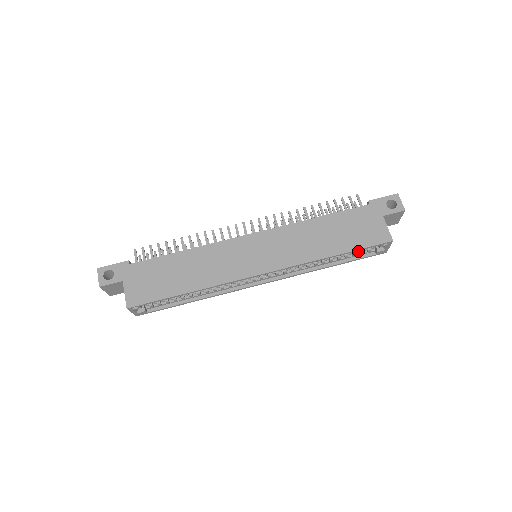
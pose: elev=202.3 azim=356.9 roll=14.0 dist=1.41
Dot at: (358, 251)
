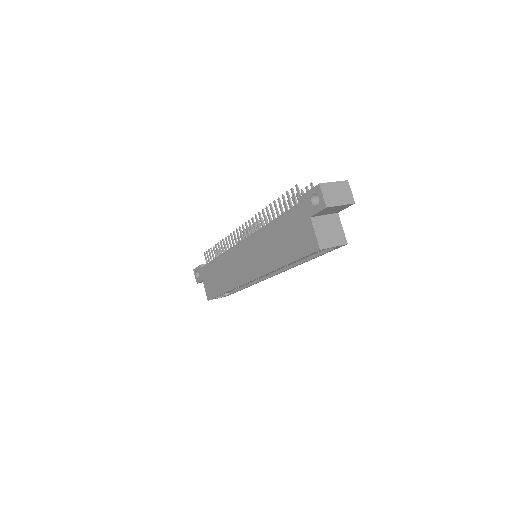
Dot at: occluded
